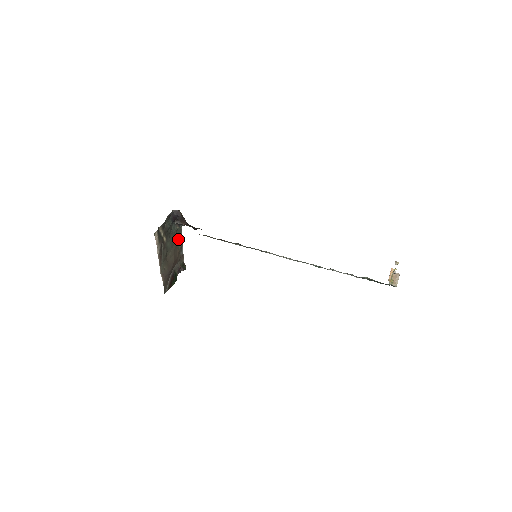
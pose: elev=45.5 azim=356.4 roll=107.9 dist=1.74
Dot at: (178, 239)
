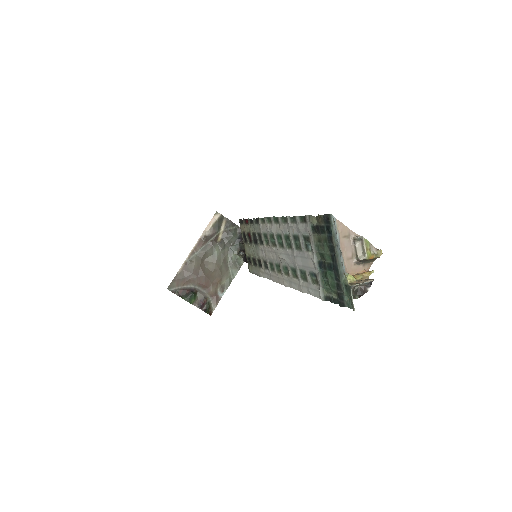
Dot at: (229, 273)
